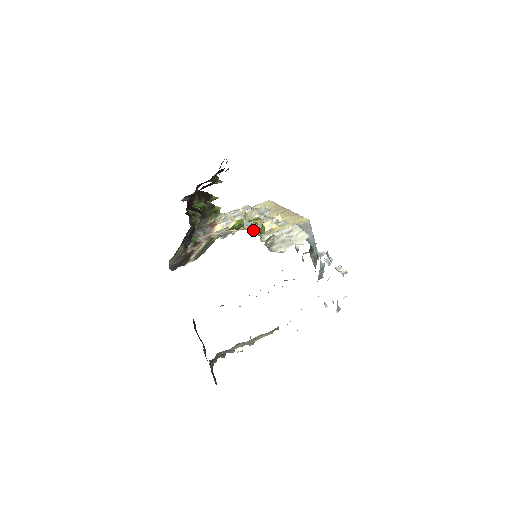
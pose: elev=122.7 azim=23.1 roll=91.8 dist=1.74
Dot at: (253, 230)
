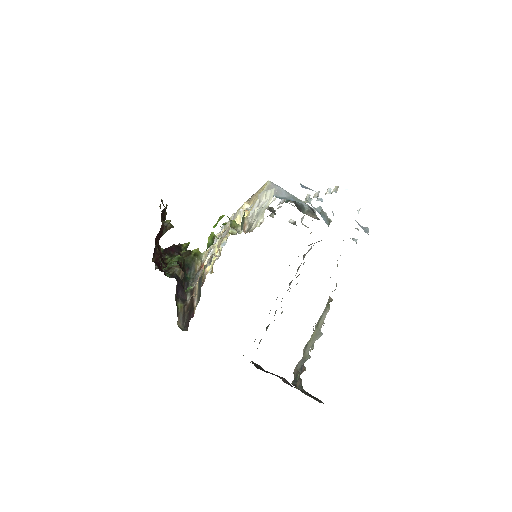
Dot at: occluded
